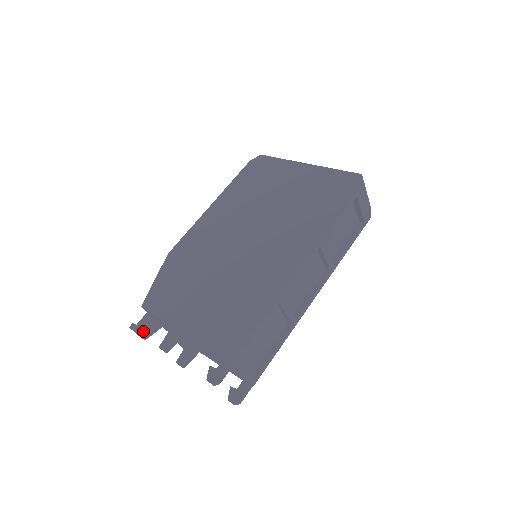
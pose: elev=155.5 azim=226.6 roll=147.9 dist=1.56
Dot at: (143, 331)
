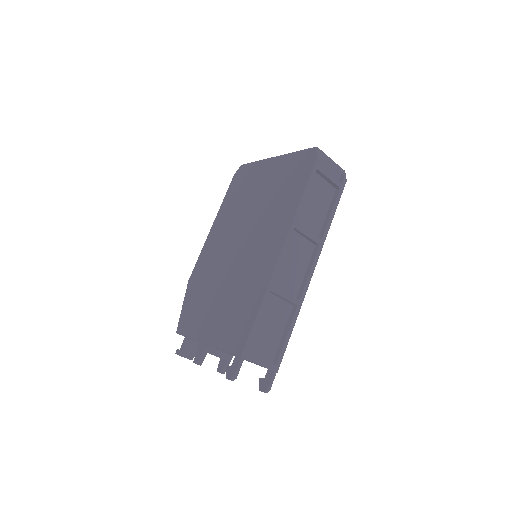
Dot at: (186, 353)
